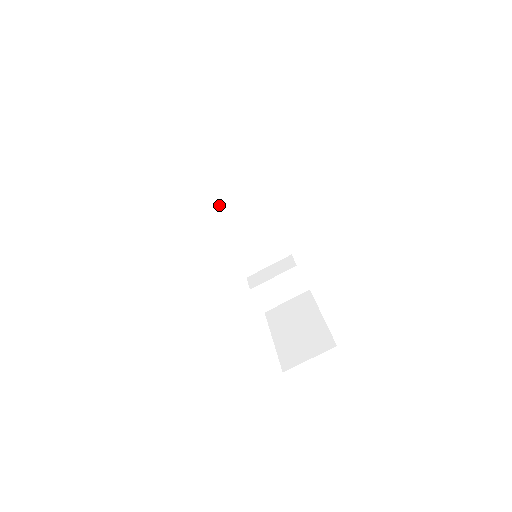
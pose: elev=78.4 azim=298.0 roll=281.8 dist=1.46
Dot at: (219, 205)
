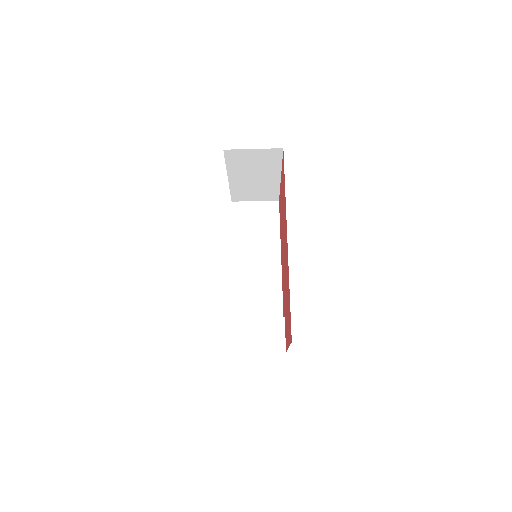
Dot at: (245, 242)
